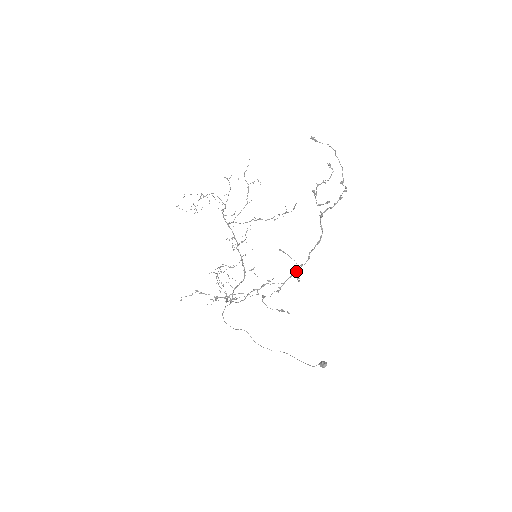
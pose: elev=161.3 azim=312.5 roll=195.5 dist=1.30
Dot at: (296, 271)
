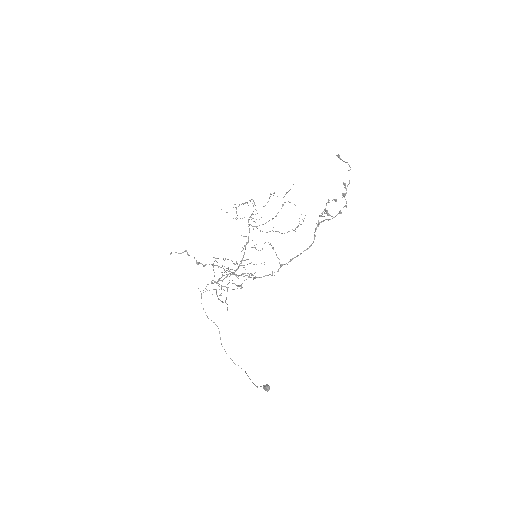
Dot at: (277, 271)
